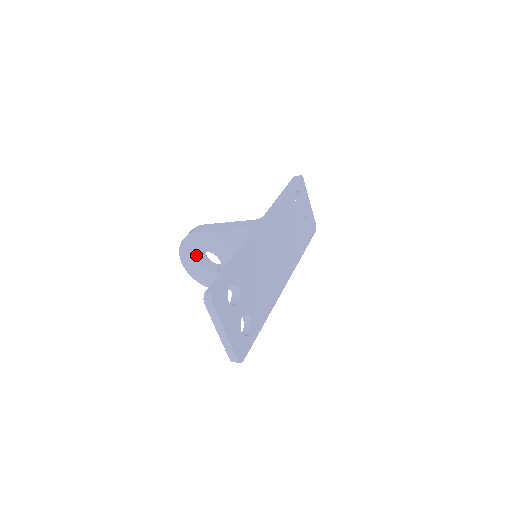
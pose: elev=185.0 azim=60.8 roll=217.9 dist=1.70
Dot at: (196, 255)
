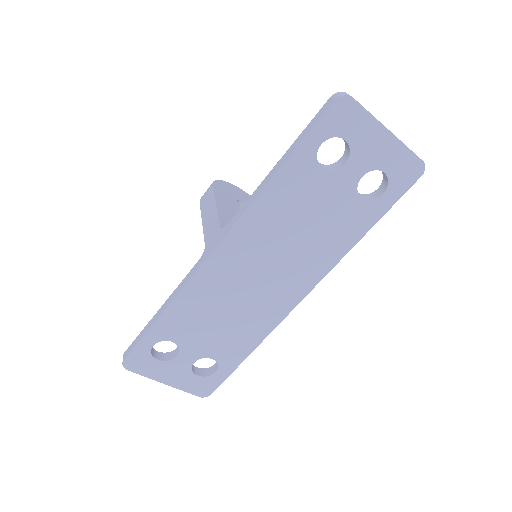
Dot at: occluded
